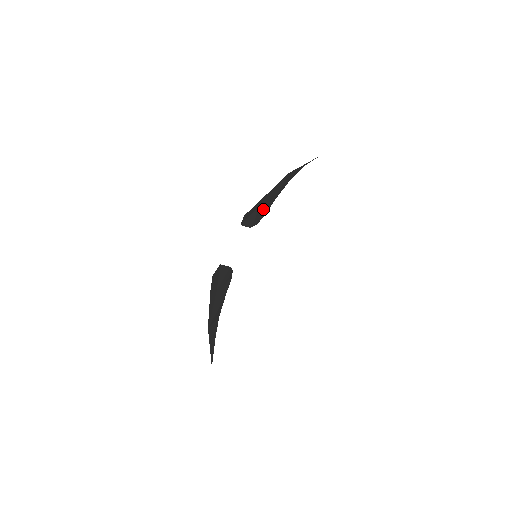
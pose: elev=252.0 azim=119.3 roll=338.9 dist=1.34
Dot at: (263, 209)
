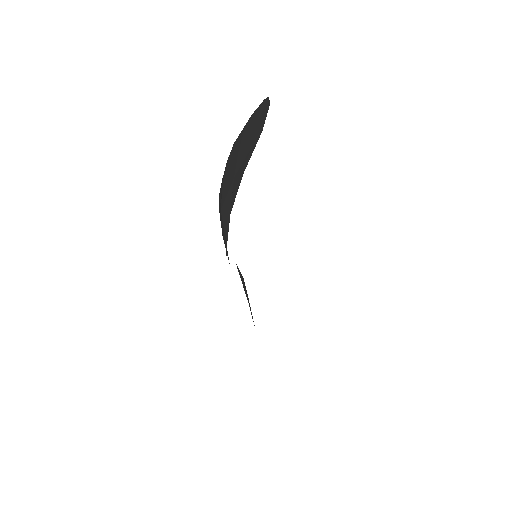
Dot at: occluded
